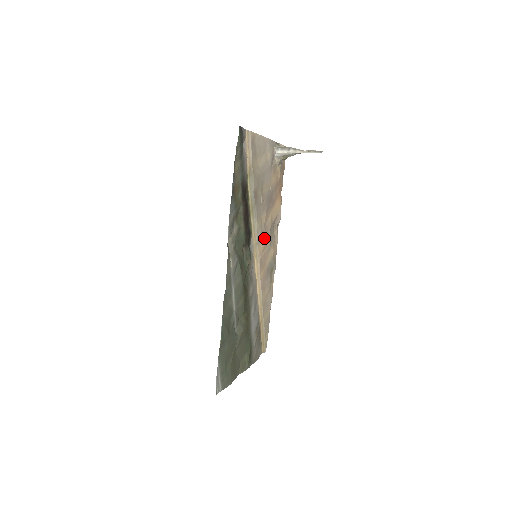
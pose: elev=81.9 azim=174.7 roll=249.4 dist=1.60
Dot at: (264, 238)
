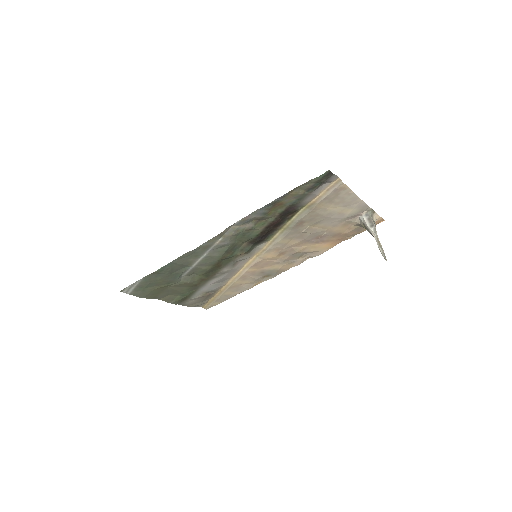
Dot at: (280, 253)
